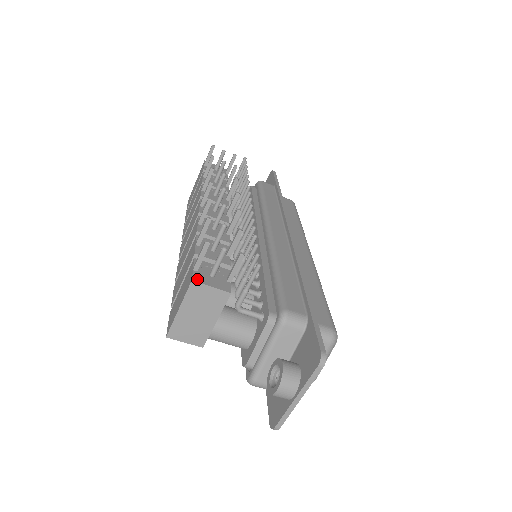
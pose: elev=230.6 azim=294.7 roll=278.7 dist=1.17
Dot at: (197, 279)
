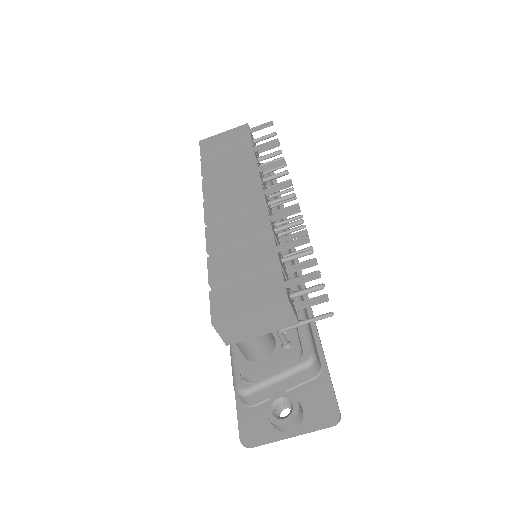
Dot at: (289, 299)
